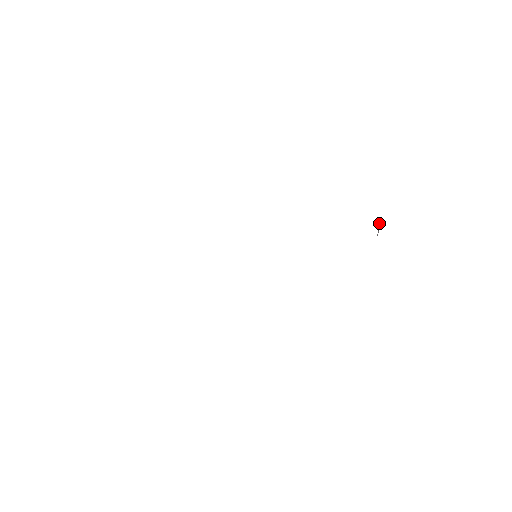
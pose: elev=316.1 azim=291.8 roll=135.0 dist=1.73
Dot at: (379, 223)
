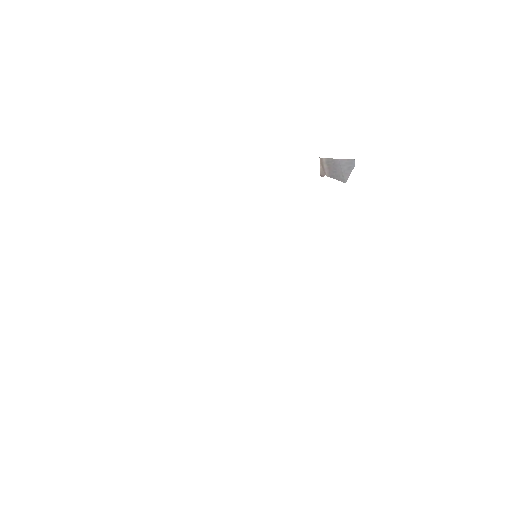
Dot at: occluded
